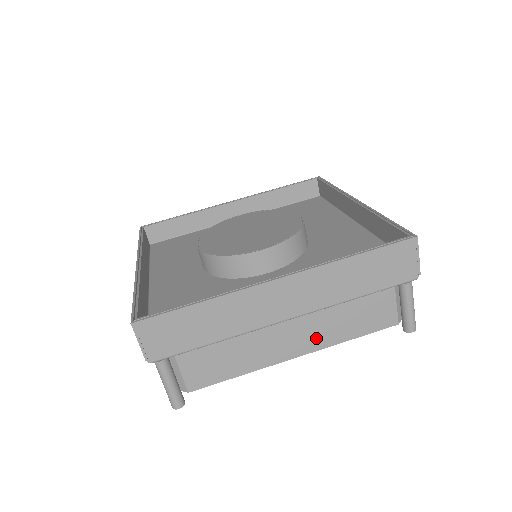
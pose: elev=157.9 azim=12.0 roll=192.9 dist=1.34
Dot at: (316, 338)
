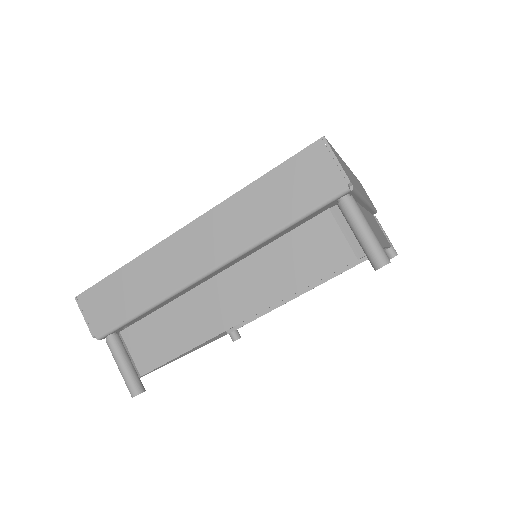
Dot at: (255, 294)
